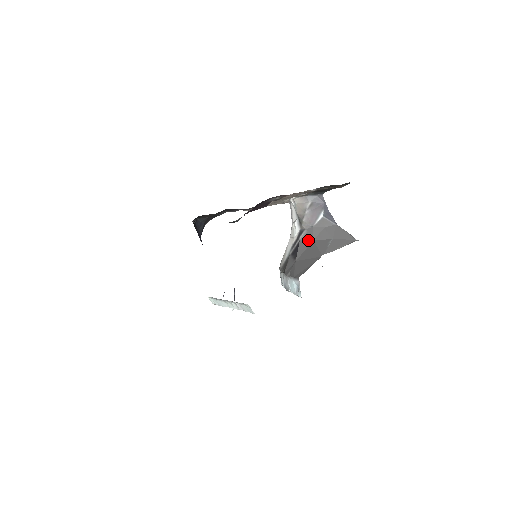
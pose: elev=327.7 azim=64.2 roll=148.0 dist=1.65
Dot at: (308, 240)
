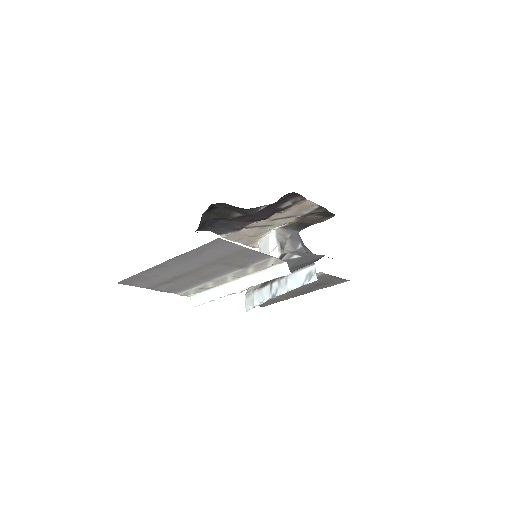
Dot at: (295, 258)
